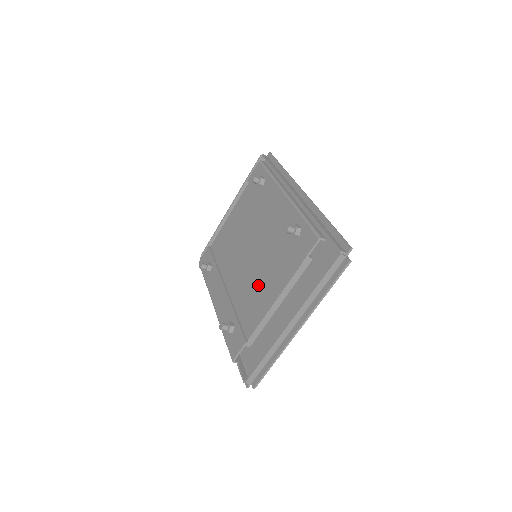
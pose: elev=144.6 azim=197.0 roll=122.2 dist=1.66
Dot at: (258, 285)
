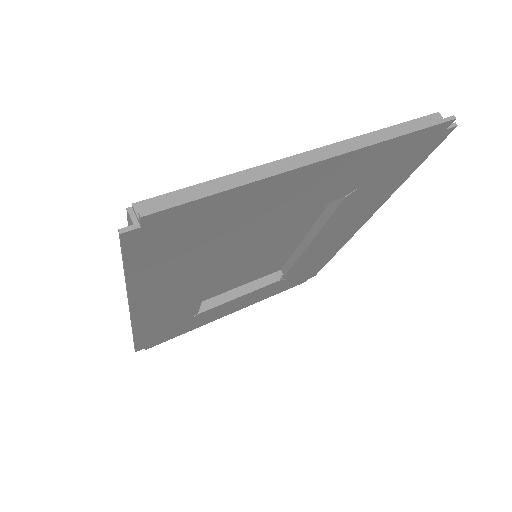
Dot at: occluded
